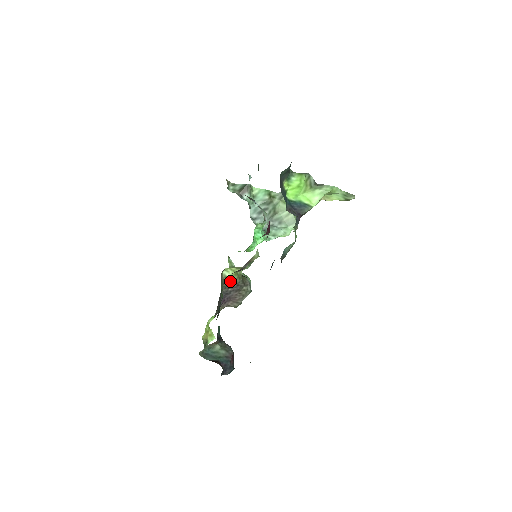
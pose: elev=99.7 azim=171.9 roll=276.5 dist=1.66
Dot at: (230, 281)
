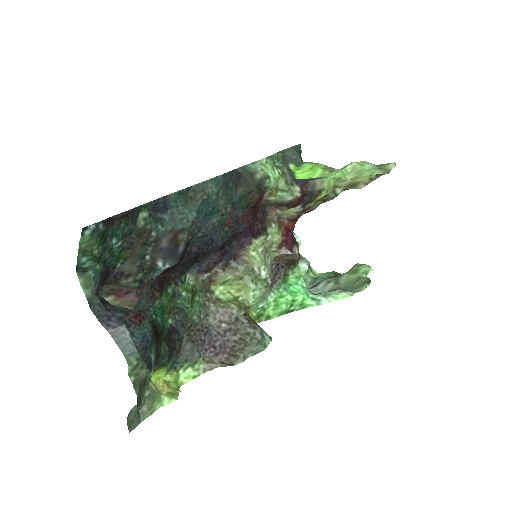
Dot at: (222, 305)
